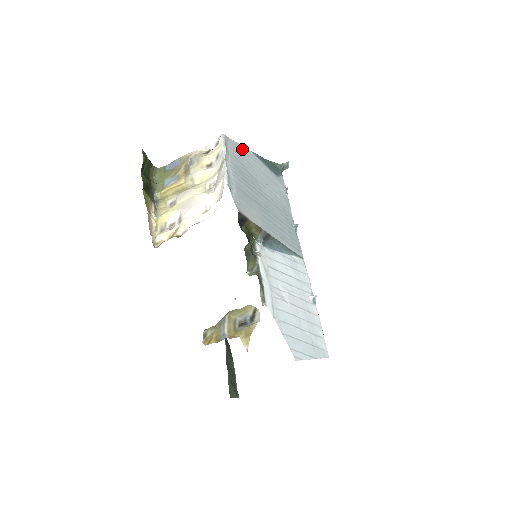
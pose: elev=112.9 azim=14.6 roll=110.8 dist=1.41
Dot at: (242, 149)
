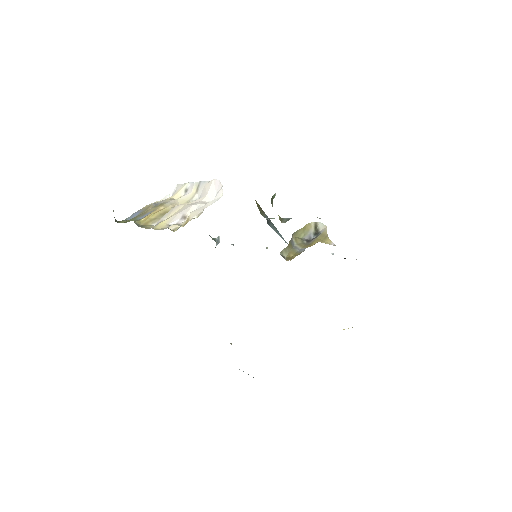
Dot at: occluded
